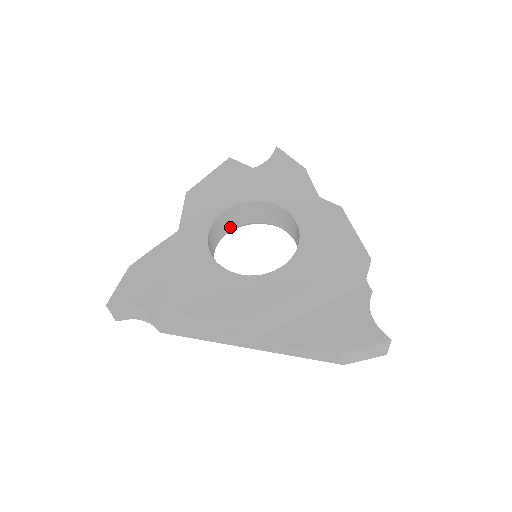
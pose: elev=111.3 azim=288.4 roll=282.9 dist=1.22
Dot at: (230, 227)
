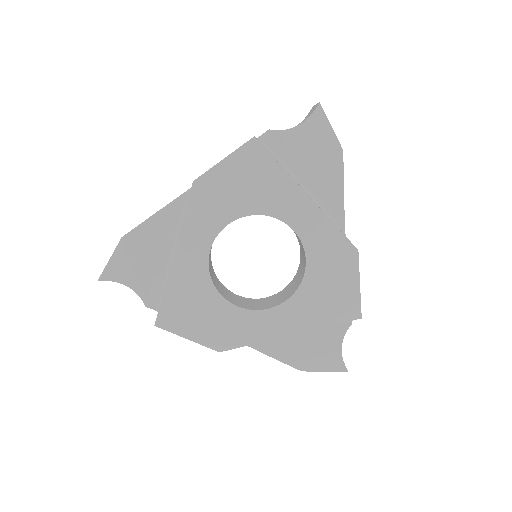
Dot at: occluded
